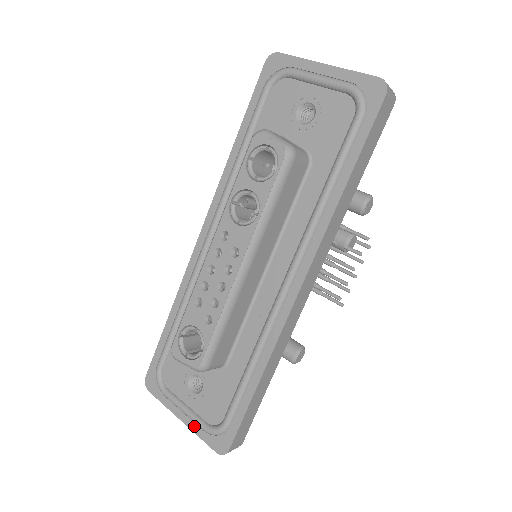
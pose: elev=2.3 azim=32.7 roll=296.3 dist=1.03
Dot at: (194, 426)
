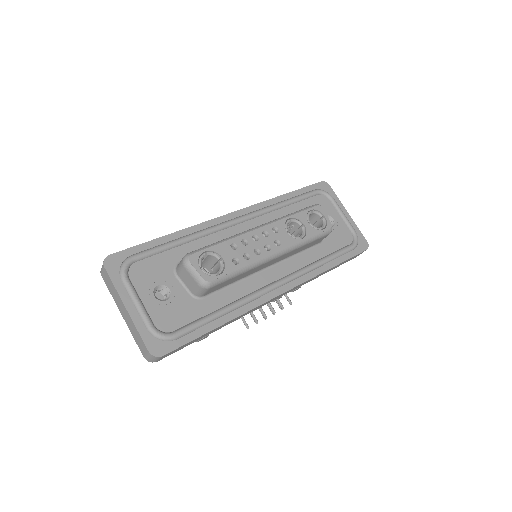
Dot at: (139, 320)
